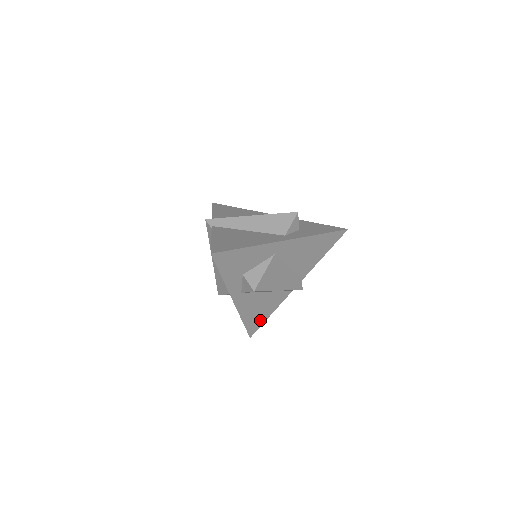
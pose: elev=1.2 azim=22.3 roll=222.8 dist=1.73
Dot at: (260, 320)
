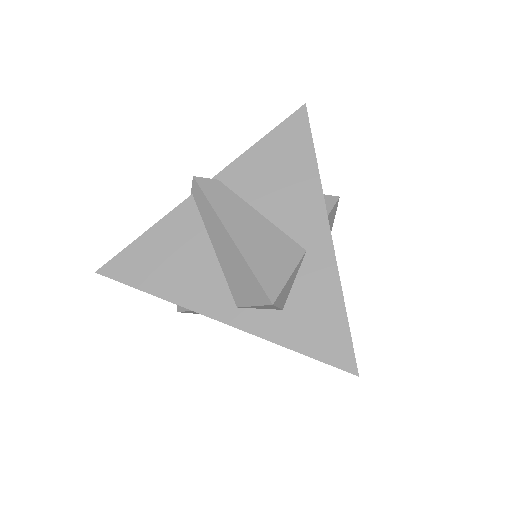
Dot at: occluded
